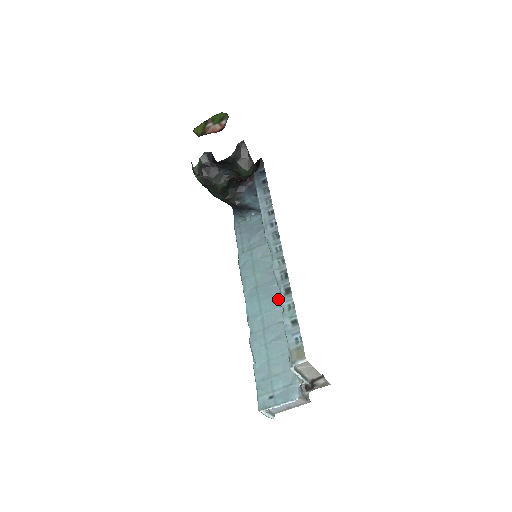
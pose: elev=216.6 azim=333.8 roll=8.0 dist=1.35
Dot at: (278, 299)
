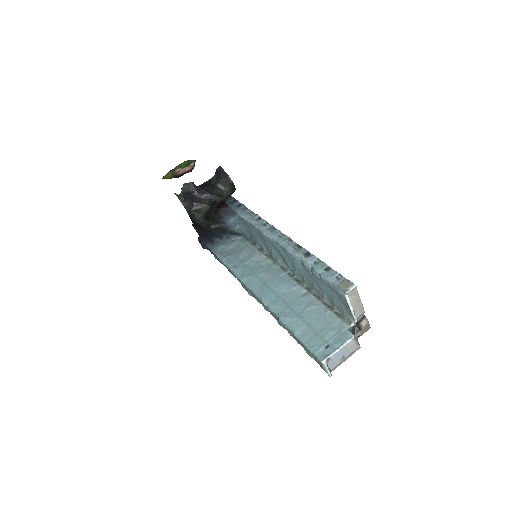
Dot at: (291, 282)
